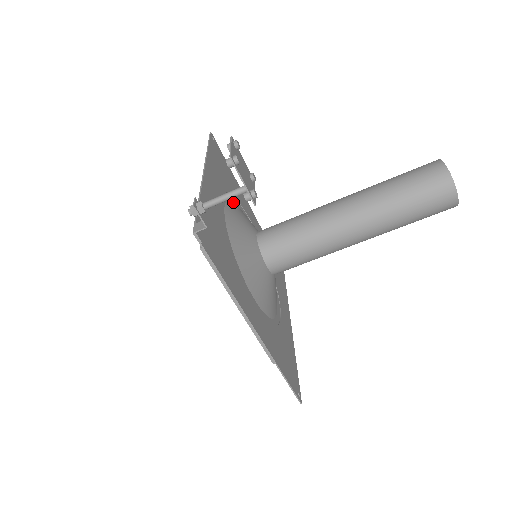
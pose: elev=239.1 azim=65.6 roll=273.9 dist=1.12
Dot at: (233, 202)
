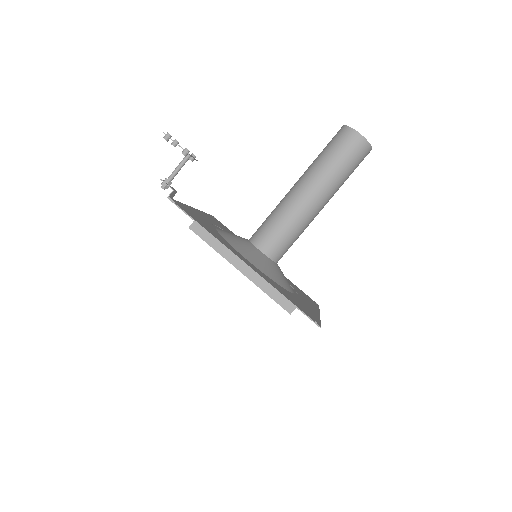
Dot at: occluded
